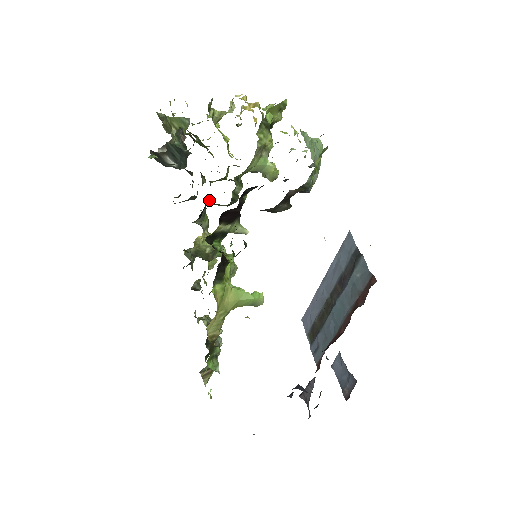
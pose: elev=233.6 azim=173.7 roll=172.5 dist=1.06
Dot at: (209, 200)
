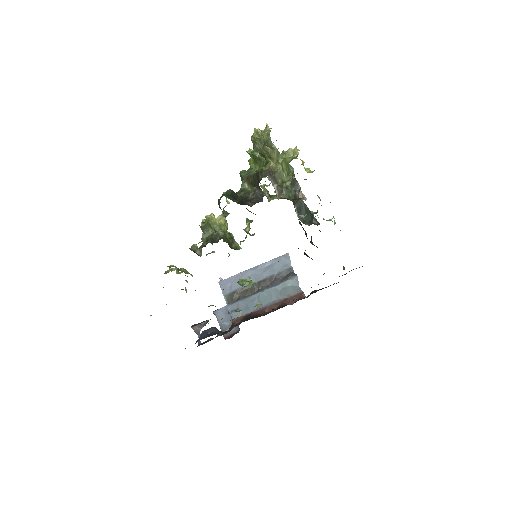
Dot at: occluded
